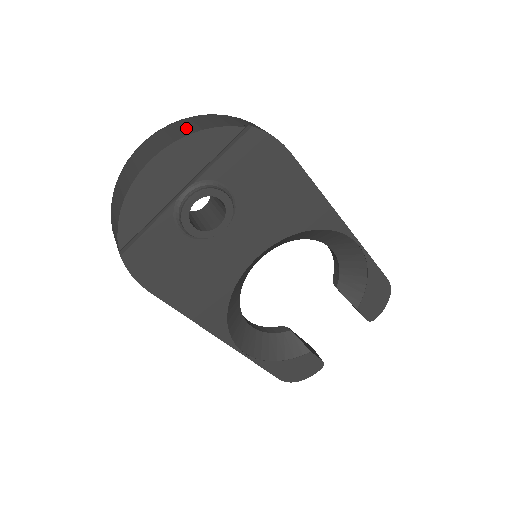
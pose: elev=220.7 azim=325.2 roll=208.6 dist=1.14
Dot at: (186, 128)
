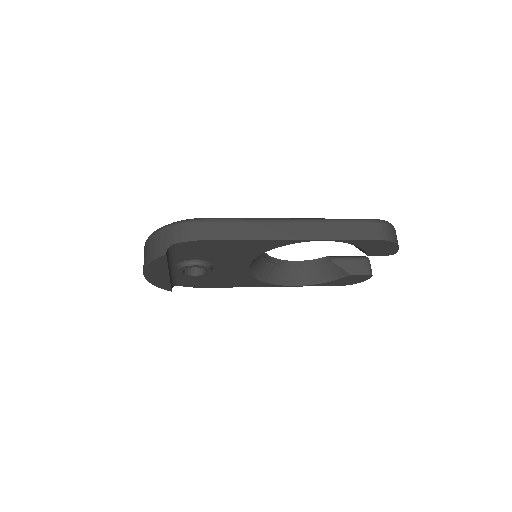
Dot at: (147, 255)
